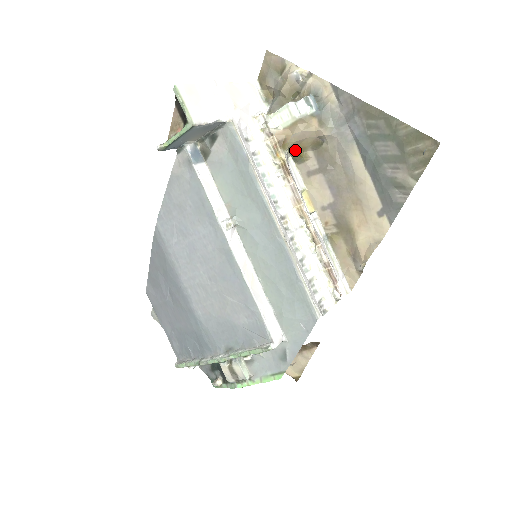
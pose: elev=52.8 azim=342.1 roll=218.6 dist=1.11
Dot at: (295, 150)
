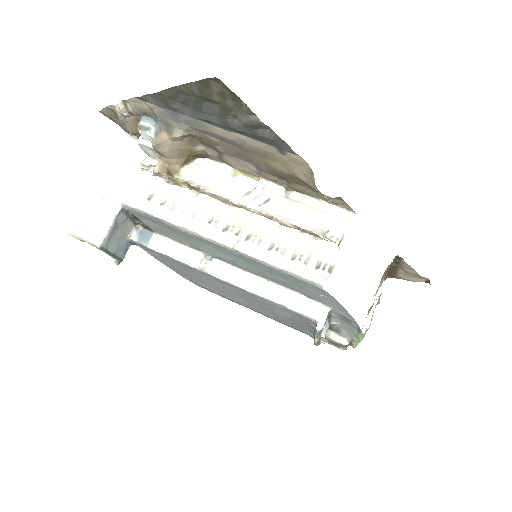
Dot at: (190, 157)
